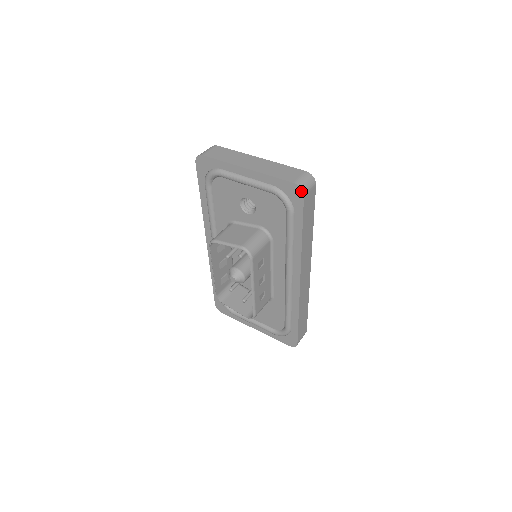
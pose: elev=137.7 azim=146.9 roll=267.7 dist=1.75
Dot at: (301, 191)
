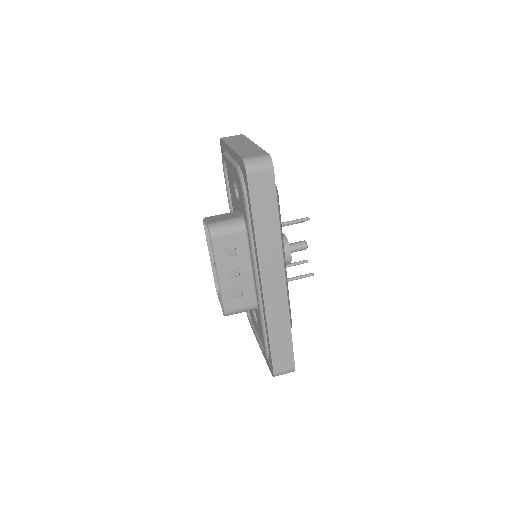
Dot at: (245, 168)
